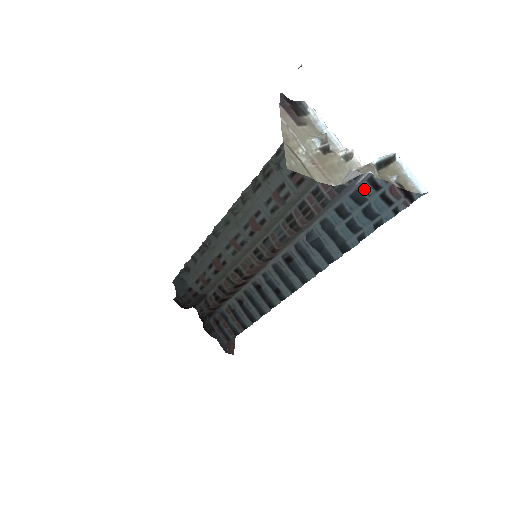
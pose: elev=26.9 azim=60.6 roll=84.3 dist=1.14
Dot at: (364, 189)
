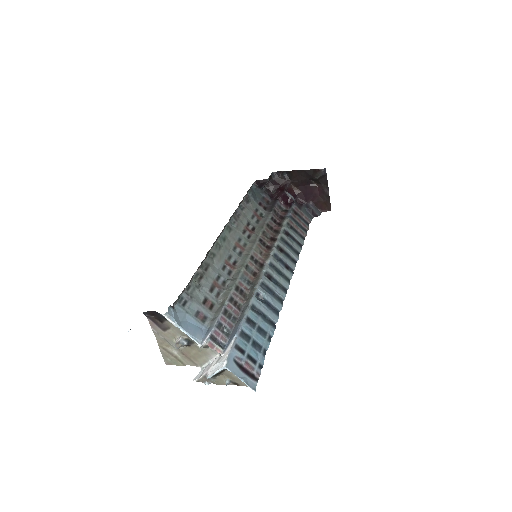
Dot at: (241, 341)
